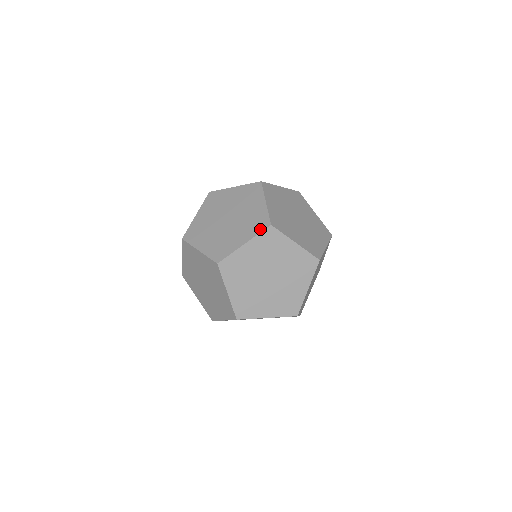
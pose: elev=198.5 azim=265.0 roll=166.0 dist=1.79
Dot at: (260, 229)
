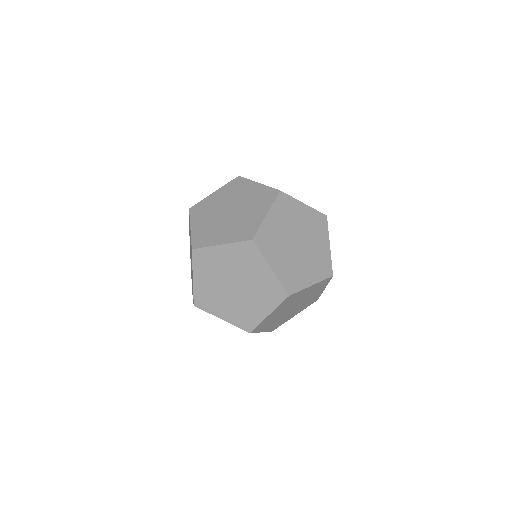
Dot at: (192, 258)
